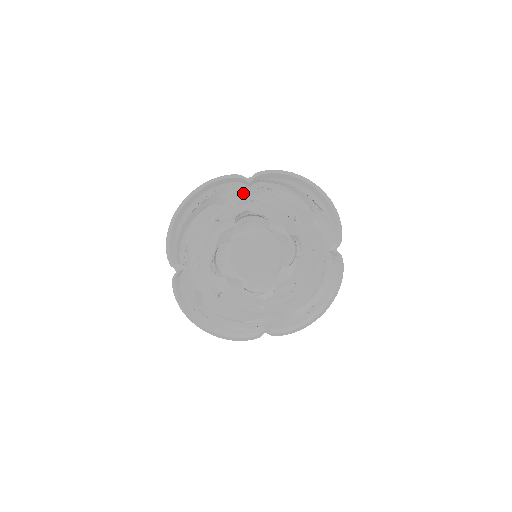
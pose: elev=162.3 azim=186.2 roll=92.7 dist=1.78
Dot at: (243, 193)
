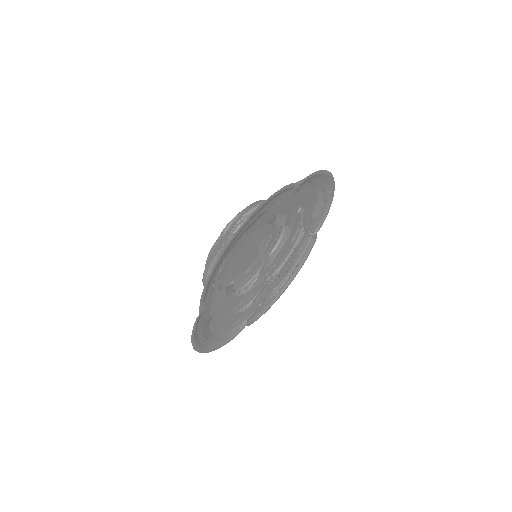
Dot at: occluded
